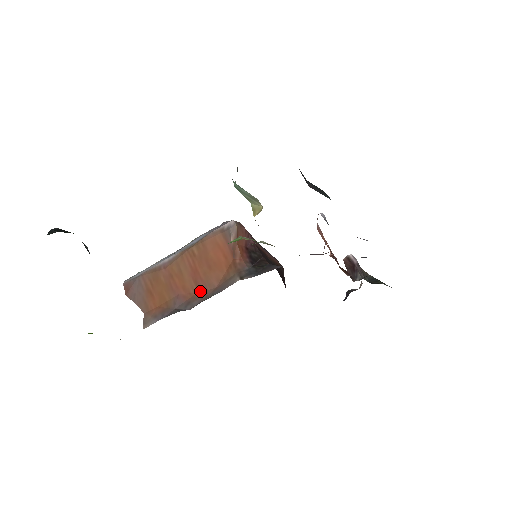
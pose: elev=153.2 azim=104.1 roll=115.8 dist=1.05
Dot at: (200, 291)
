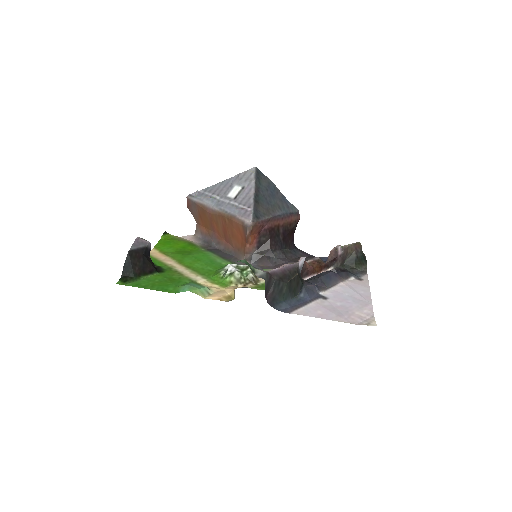
Dot at: (226, 241)
